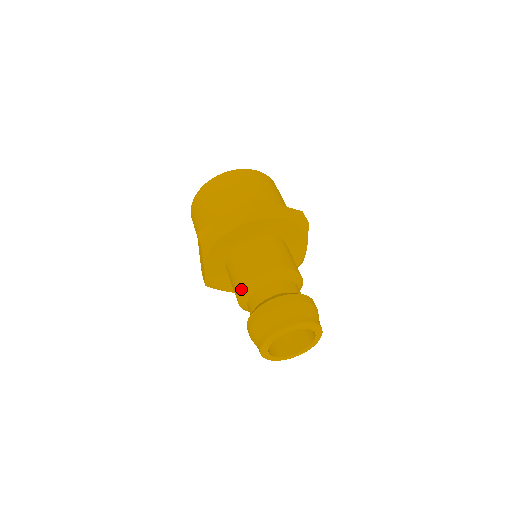
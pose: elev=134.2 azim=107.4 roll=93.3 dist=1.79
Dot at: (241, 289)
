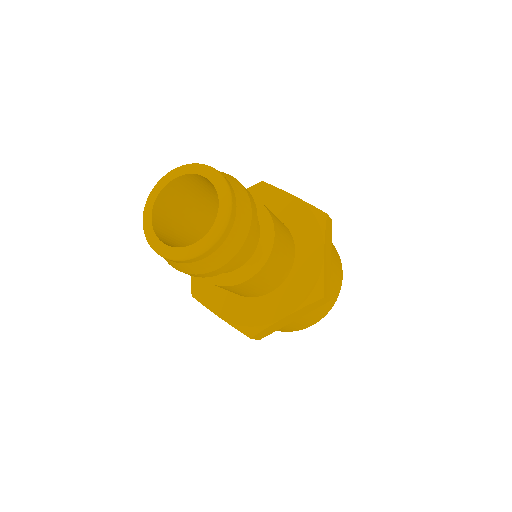
Dot at: occluded
